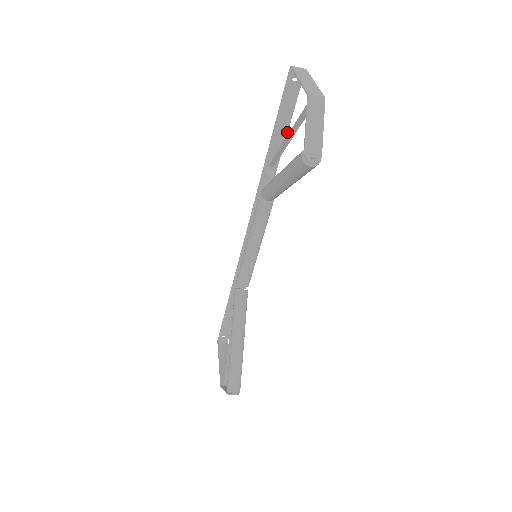
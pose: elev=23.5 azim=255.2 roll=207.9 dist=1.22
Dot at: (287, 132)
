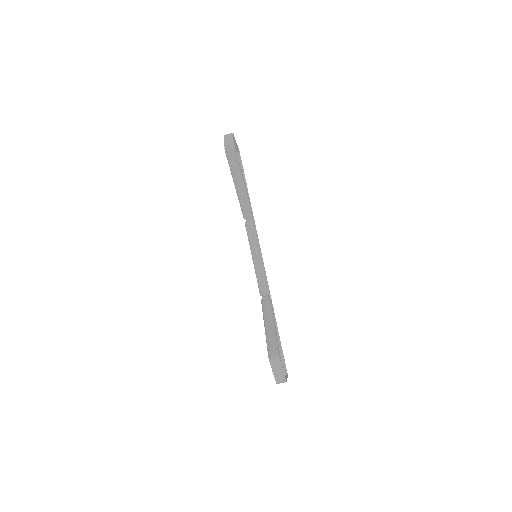
Dot at: (246, 185)
